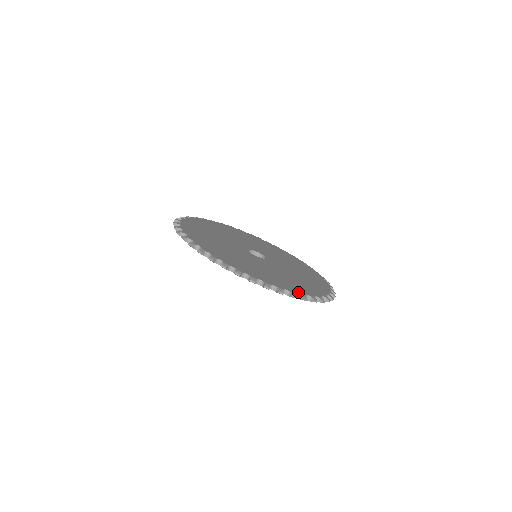
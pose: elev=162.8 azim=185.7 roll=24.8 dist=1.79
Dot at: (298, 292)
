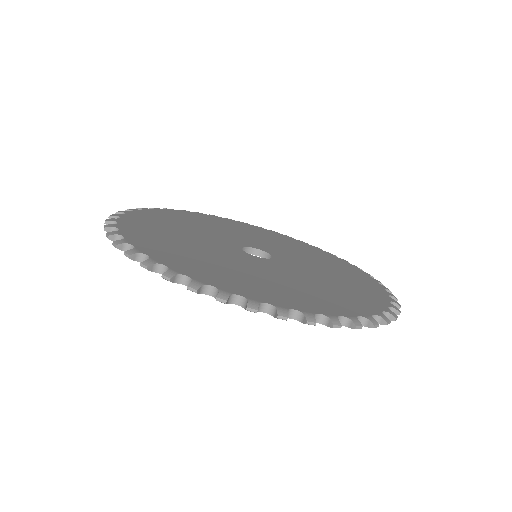
Dot at: (194, 277)
